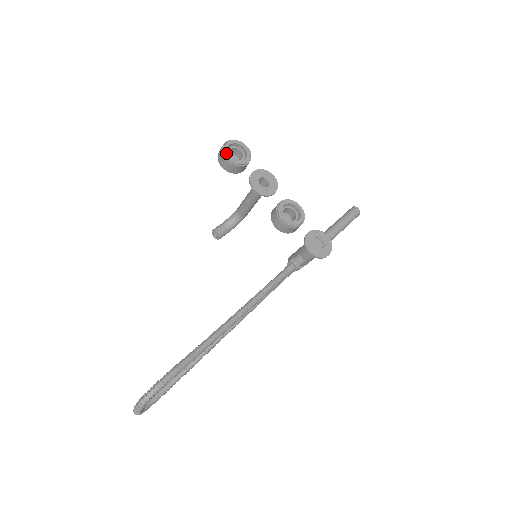
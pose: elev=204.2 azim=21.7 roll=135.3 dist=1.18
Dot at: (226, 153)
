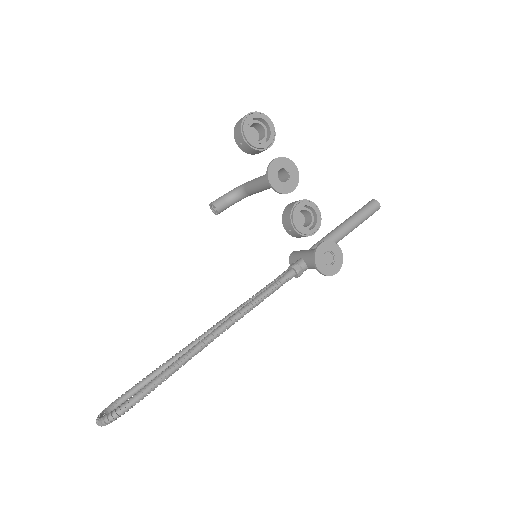
Dot at: (246, 131)
